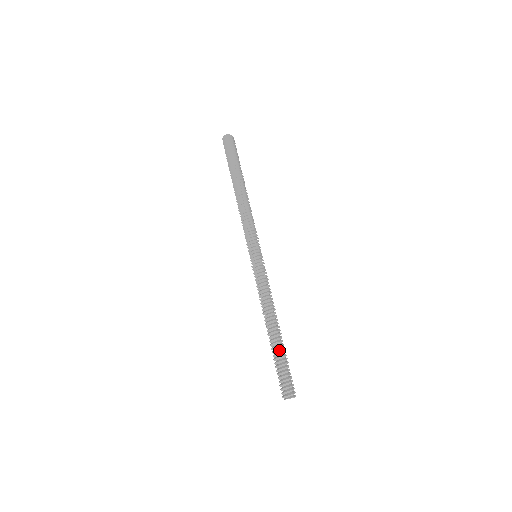
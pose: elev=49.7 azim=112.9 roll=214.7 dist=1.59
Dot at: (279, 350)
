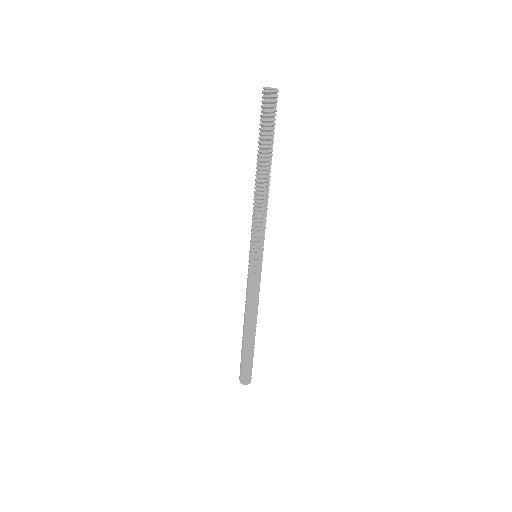
Dot at: (251, 349)
